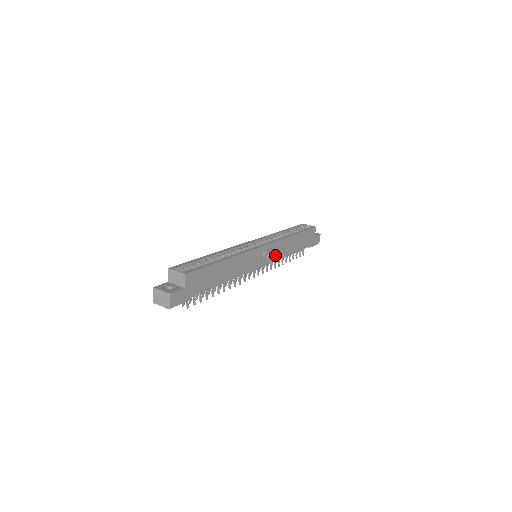
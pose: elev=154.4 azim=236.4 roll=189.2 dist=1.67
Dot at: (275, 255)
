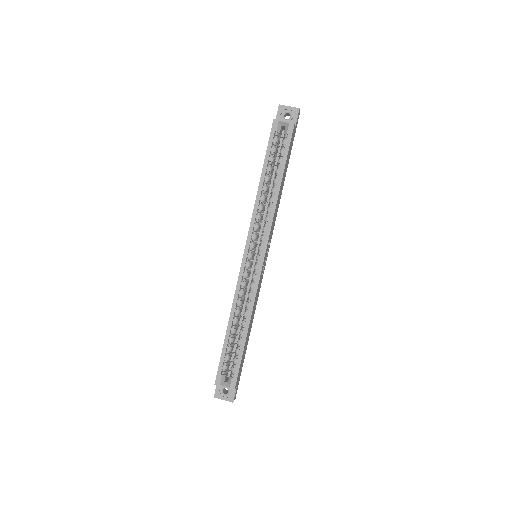
Dot at: (272, 232)
